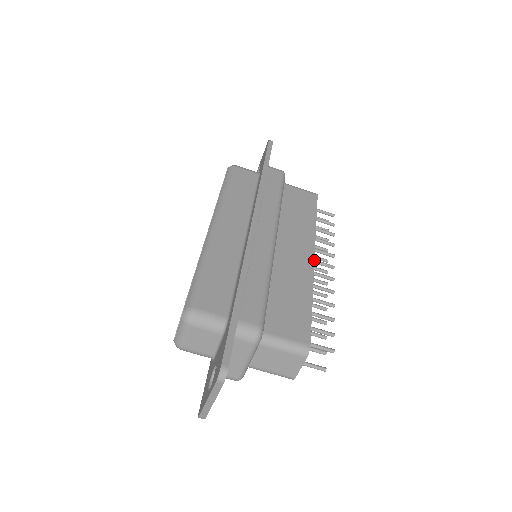
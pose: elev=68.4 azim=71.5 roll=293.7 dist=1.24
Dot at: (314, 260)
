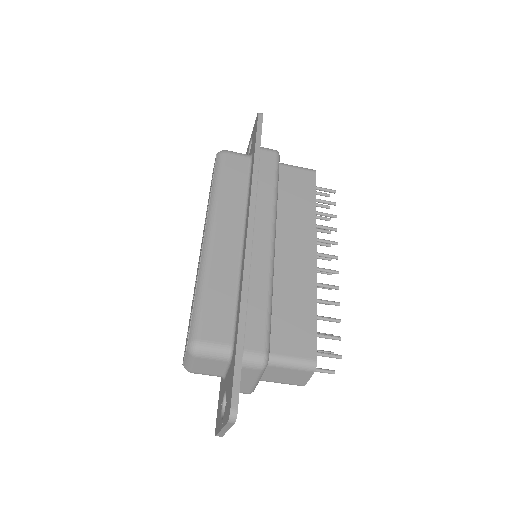
Dot at: (316, 257)
